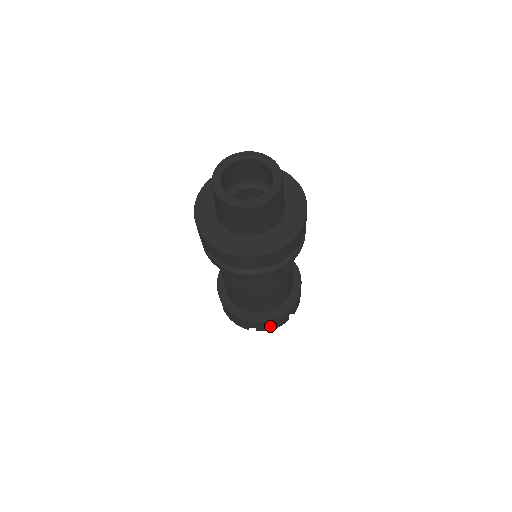
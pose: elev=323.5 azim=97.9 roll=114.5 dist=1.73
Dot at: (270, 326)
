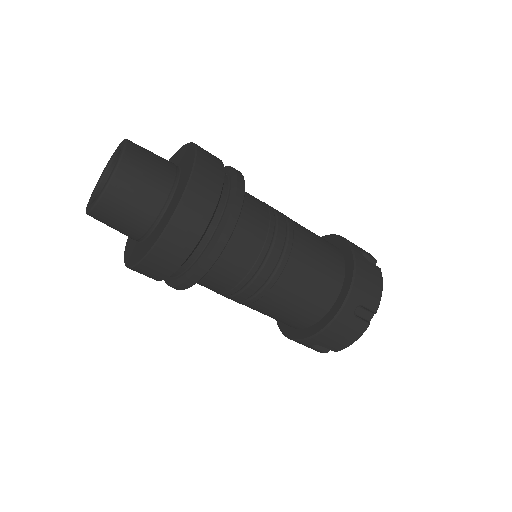
Dot at: (339, 340)
